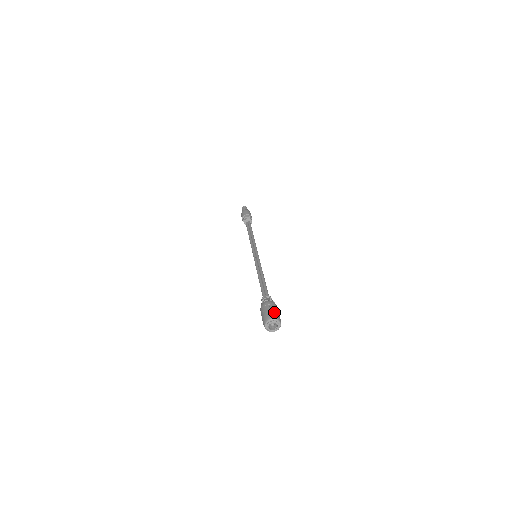
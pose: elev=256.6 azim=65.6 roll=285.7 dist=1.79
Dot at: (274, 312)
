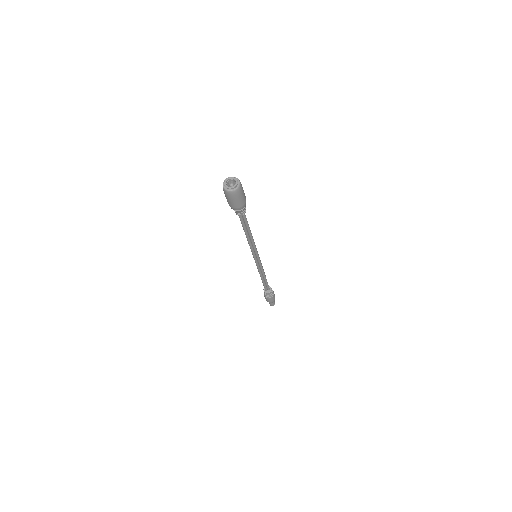
Dot at: occluded
